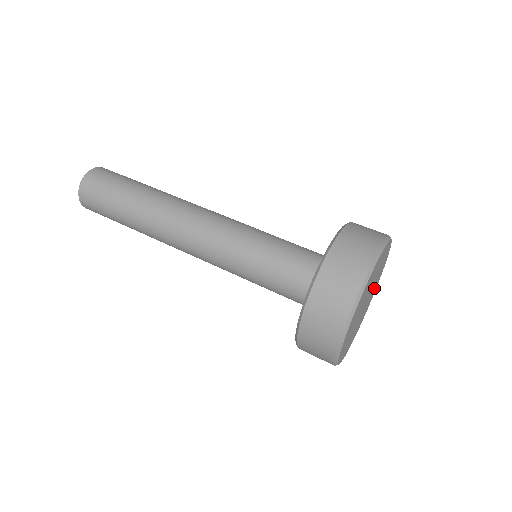
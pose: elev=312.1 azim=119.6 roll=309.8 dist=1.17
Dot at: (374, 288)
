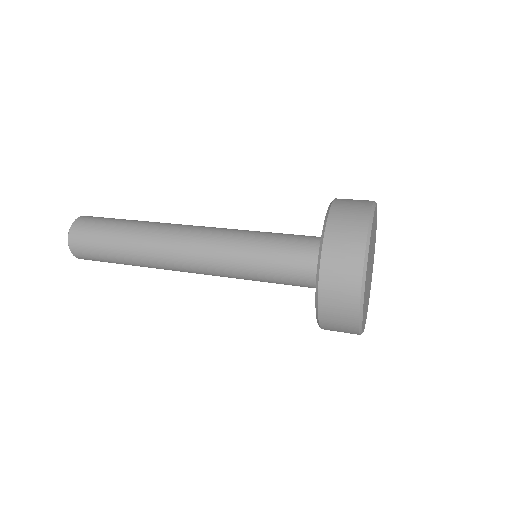
Dot at: (372, 264)
